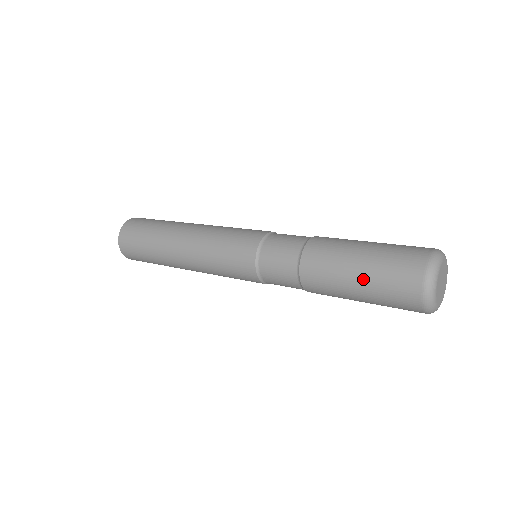
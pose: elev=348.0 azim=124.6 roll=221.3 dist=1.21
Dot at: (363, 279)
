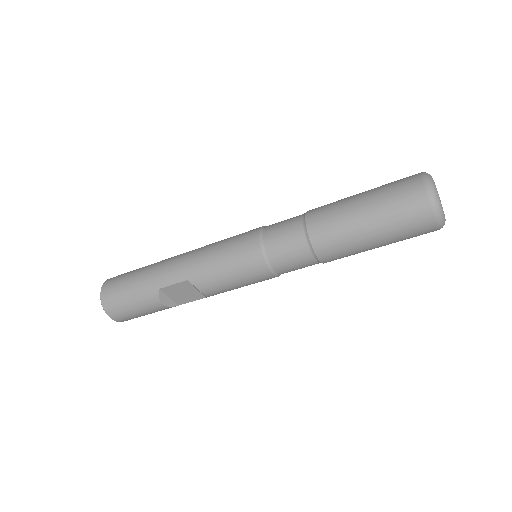
Dot at: occluded
